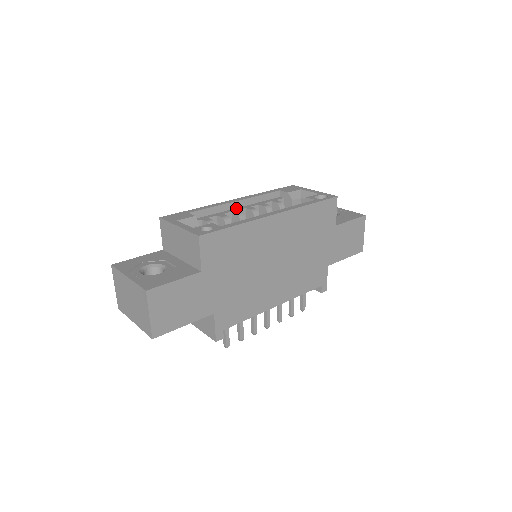
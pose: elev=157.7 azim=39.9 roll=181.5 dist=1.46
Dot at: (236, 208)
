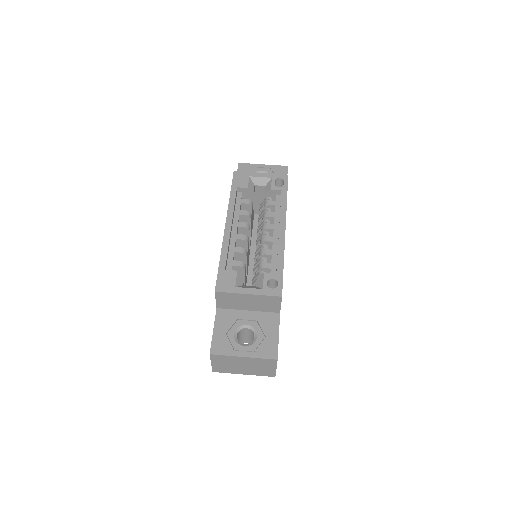
Dot at: (232, 232)
